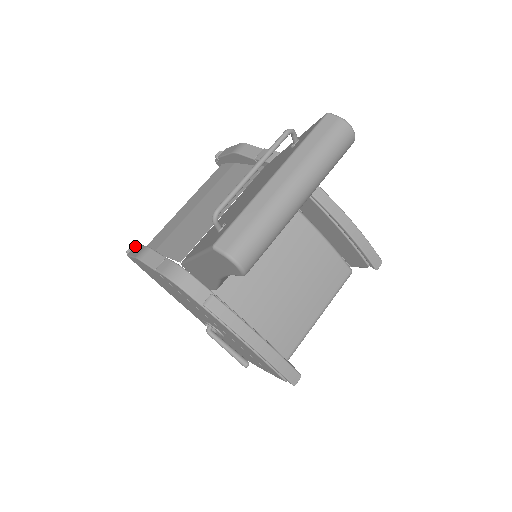
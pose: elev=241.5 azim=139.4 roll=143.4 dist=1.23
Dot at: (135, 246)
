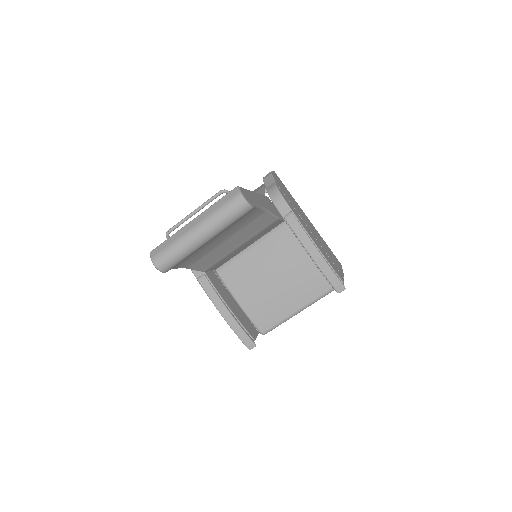
Dot at: occluded
